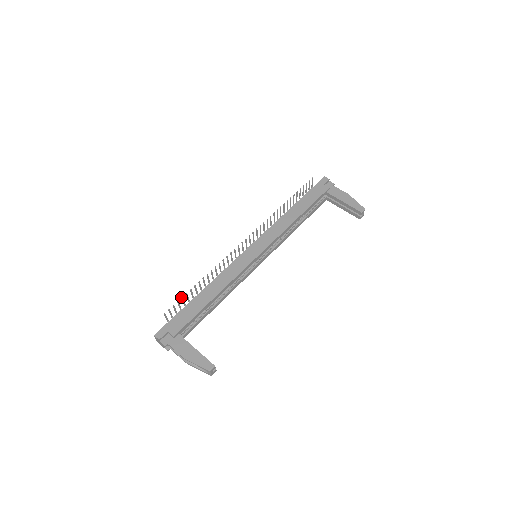
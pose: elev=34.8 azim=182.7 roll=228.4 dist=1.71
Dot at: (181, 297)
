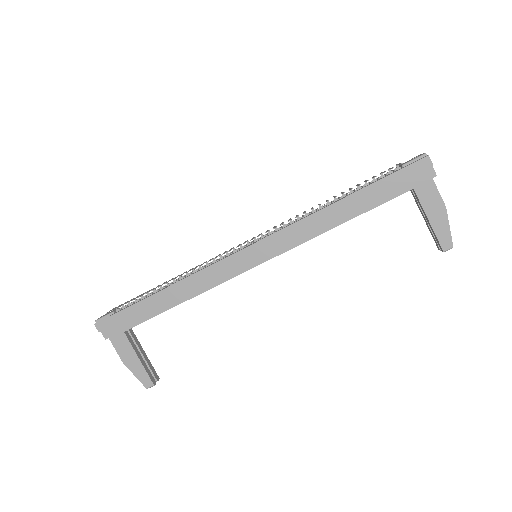
Dot at: (131, 300)
